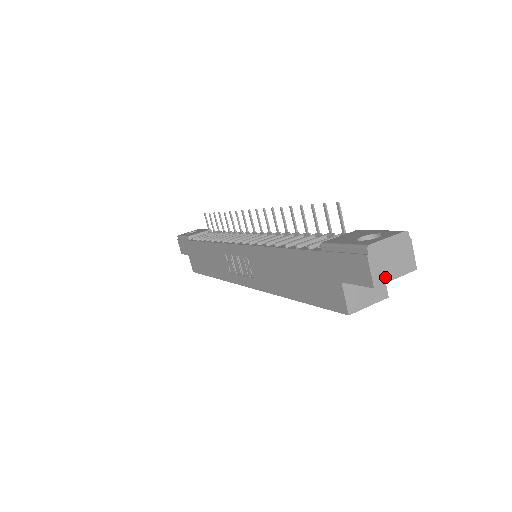
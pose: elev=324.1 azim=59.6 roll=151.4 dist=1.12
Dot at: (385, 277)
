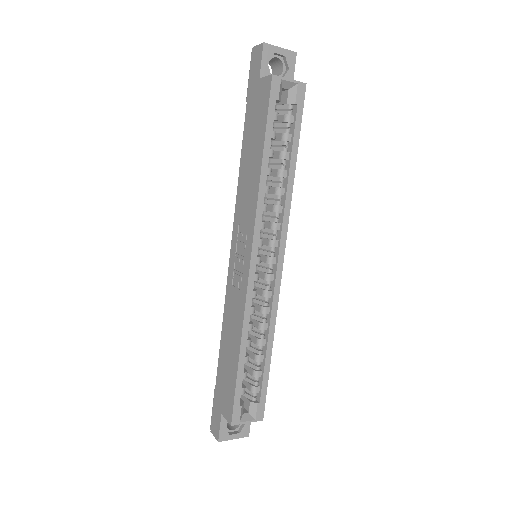
Dot at: (271, 46)
